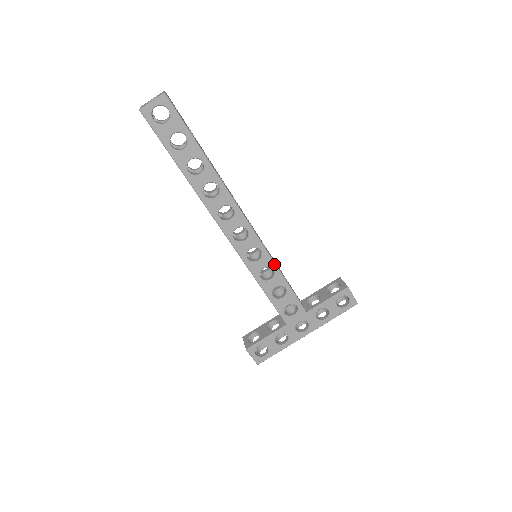
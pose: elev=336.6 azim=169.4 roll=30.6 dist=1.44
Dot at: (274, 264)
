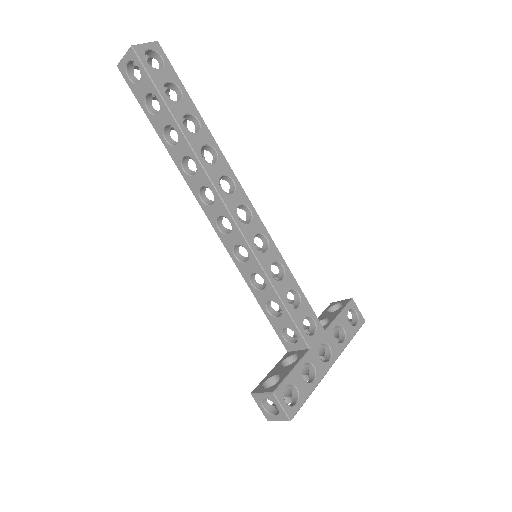
Dot at: (282, 258)
